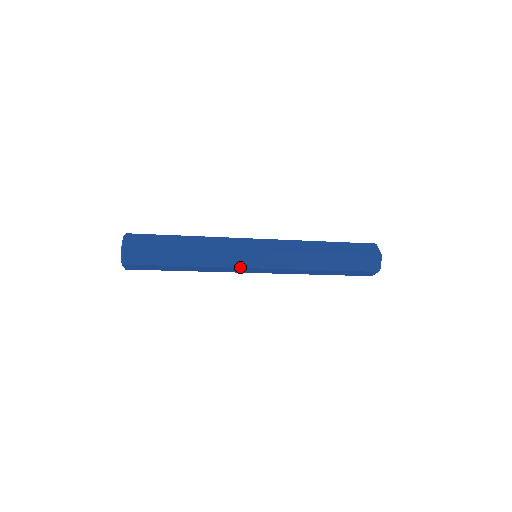
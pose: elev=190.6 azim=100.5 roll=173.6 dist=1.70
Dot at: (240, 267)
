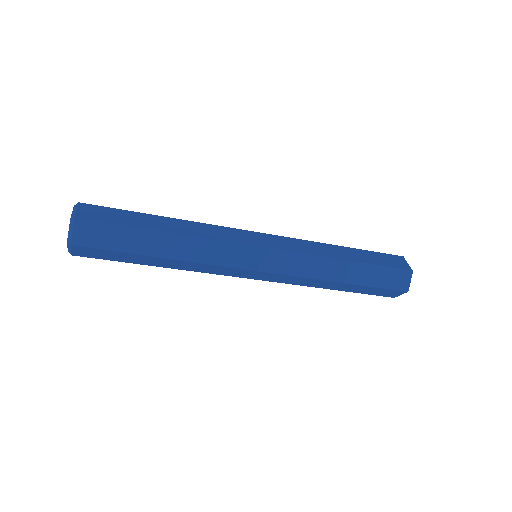
Dot at: (240, 243)
